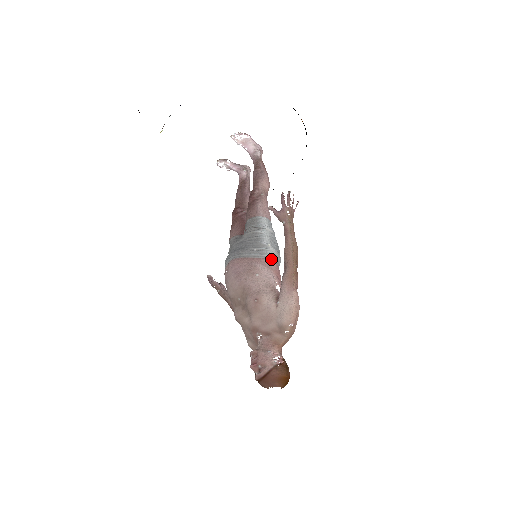
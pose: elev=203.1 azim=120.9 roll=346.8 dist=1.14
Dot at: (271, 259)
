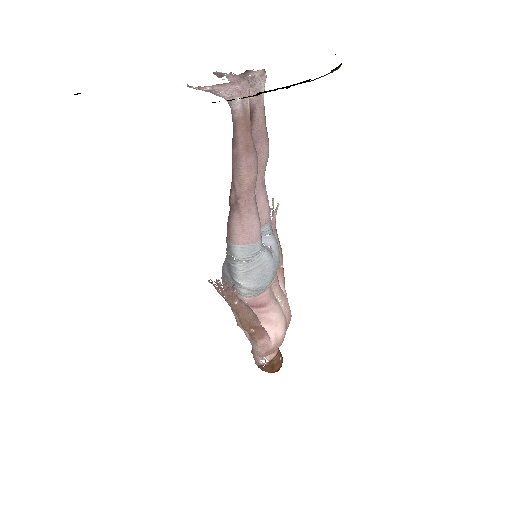
Dot at: (245, 297)
